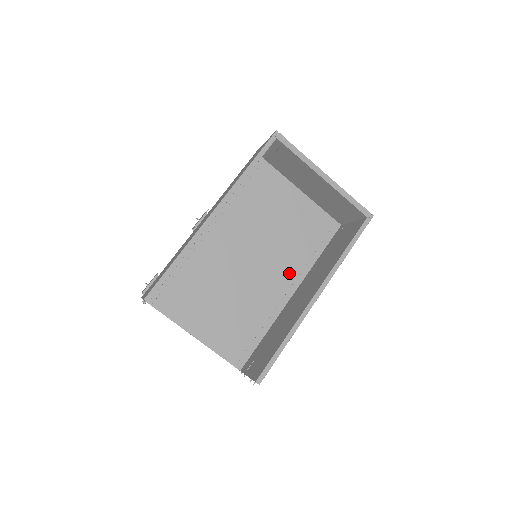
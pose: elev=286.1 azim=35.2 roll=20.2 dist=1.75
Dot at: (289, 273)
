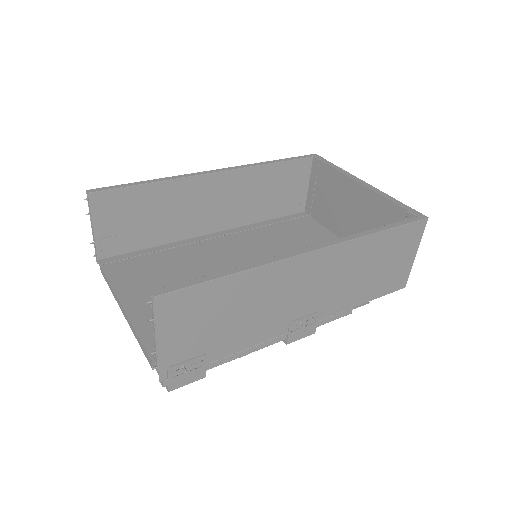
Dot at: occluded
